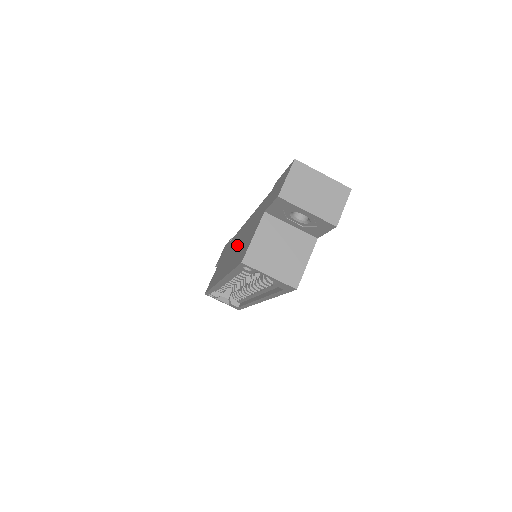
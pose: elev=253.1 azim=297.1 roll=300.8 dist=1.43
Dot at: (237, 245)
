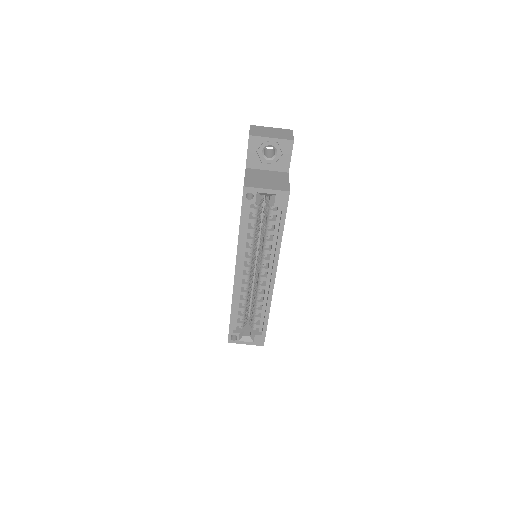
Dot at: occluded
